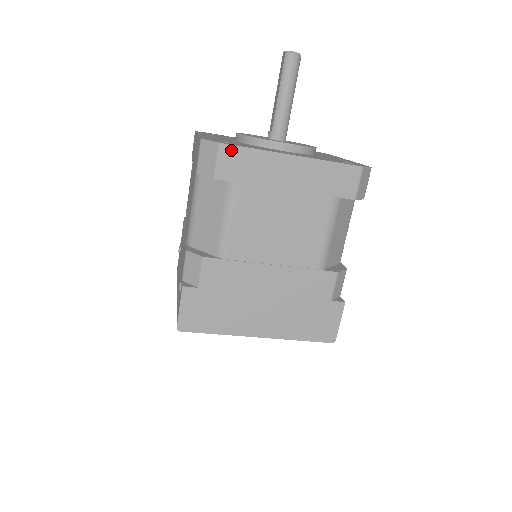
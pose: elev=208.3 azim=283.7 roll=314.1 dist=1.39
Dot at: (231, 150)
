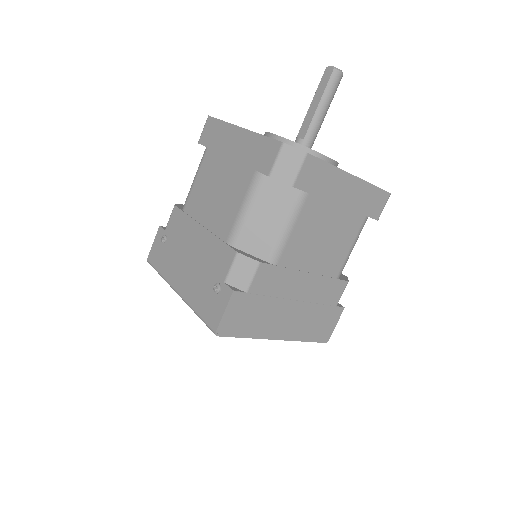
Dot at: (313, 161)
